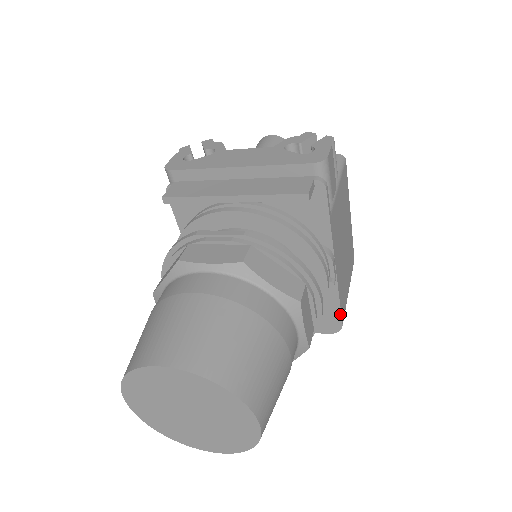
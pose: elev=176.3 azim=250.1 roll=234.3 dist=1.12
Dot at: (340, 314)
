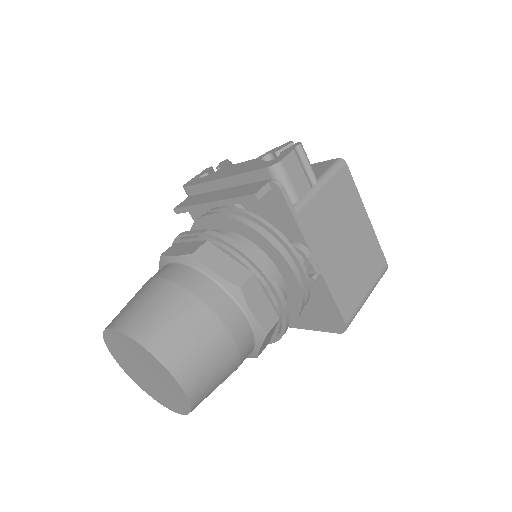
Dot at: (339, 312)
